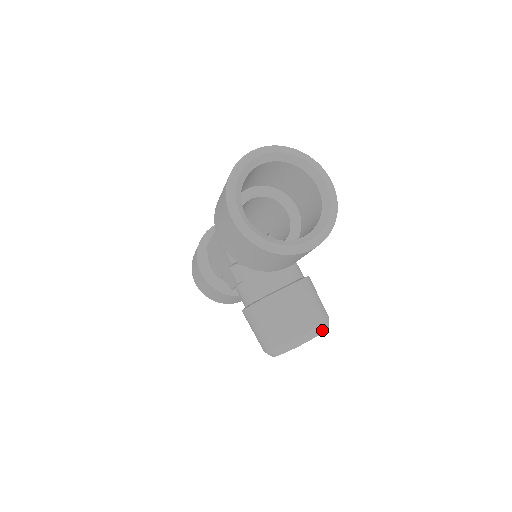
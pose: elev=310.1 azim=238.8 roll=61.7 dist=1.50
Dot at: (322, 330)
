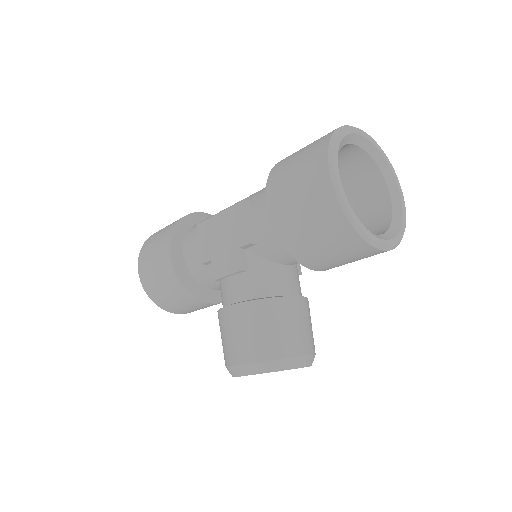
Dot at: (311, 363)
